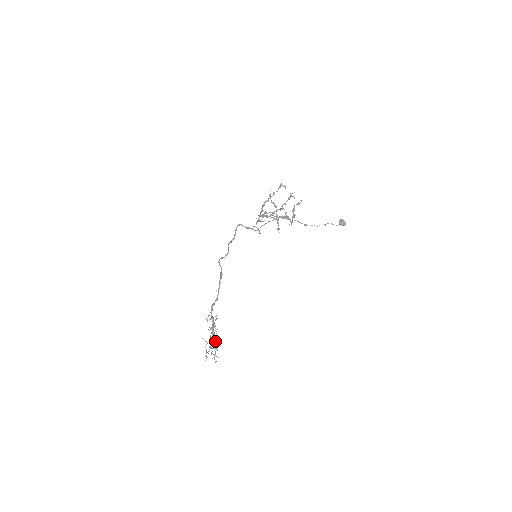
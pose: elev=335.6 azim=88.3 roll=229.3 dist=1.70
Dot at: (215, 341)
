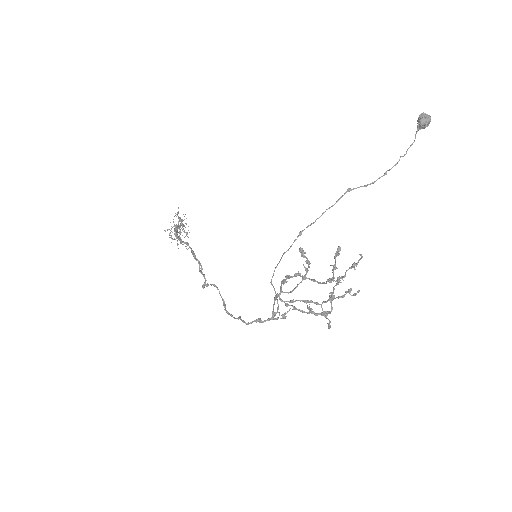
Dot at: occluded
